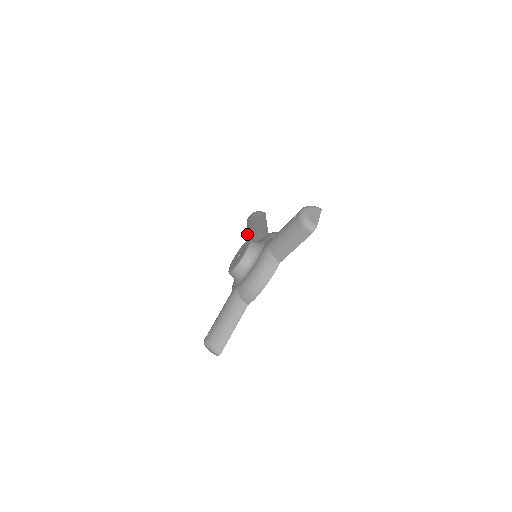
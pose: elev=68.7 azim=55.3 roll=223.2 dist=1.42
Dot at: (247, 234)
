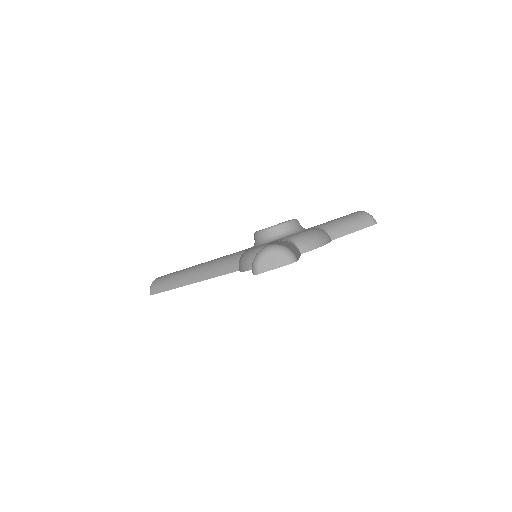
Dot at: (198, 264)
